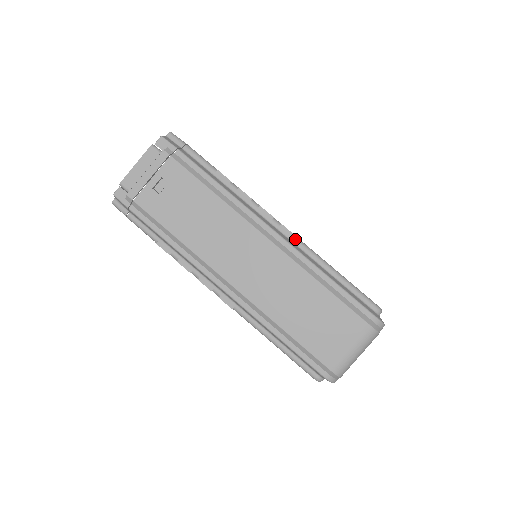
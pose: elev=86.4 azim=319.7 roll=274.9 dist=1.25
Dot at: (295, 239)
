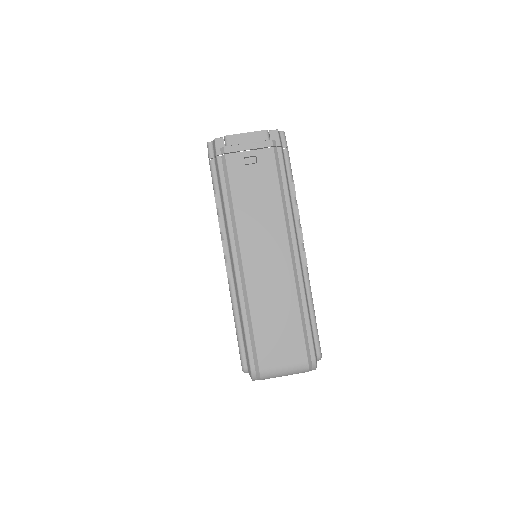
Dot at: (306, 267)
